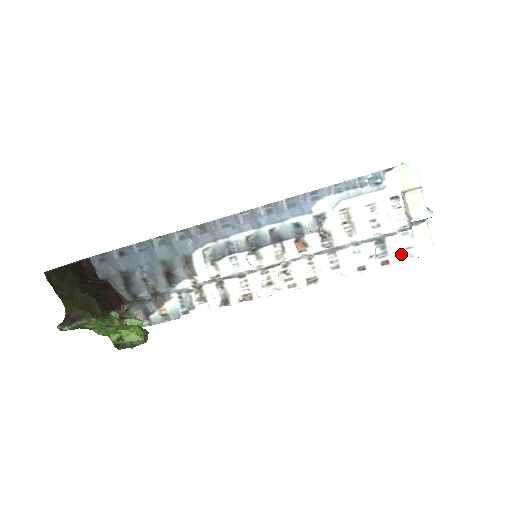
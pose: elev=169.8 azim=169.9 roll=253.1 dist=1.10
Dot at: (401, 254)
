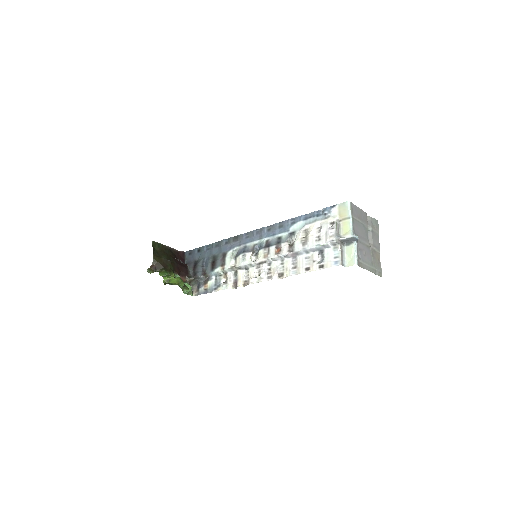
Dot at: (331, 261)
